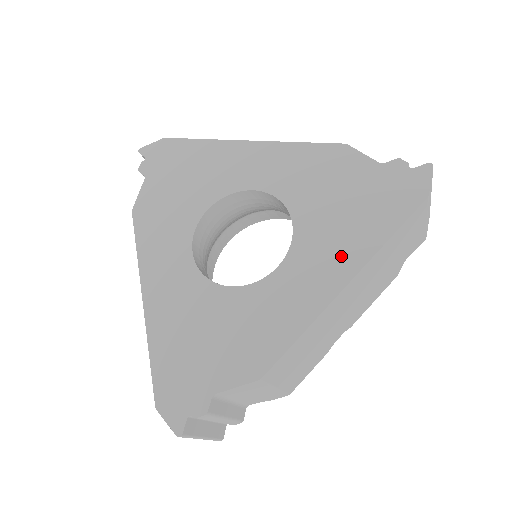
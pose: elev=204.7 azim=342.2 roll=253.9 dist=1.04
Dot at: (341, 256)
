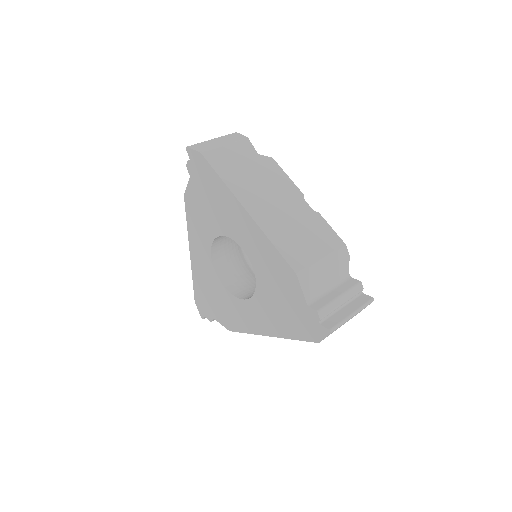
Dot at: (271, 324)
